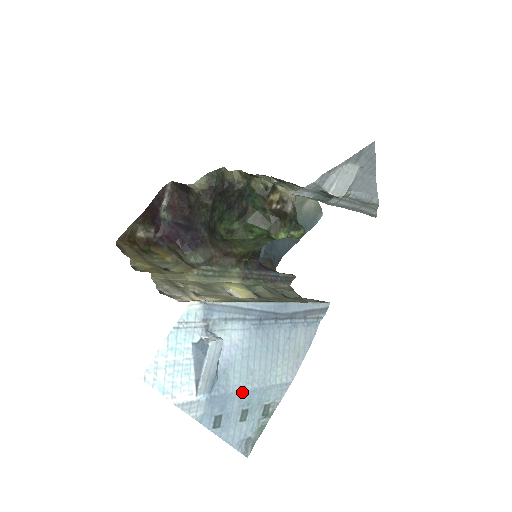
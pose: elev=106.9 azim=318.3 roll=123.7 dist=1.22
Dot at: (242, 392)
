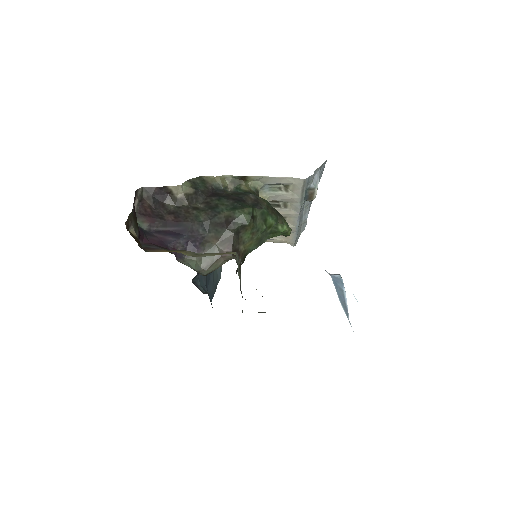
Dot at: occluded
